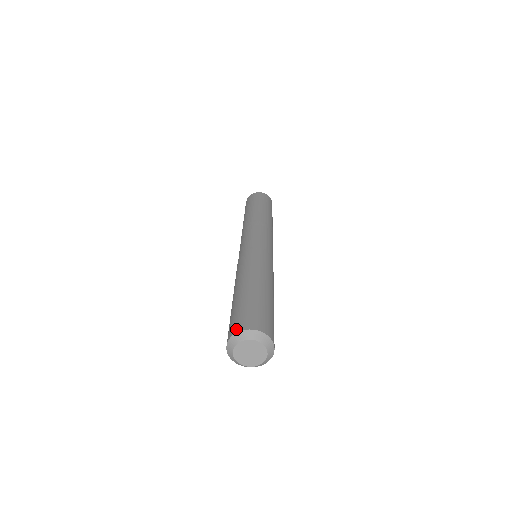
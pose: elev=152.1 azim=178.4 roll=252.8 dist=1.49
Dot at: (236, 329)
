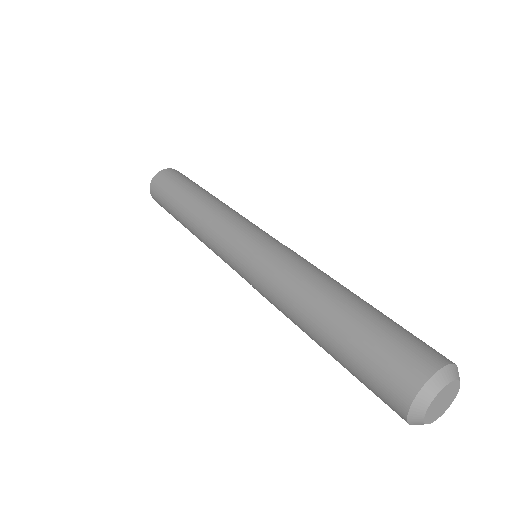
Dot at: (434, 361)
